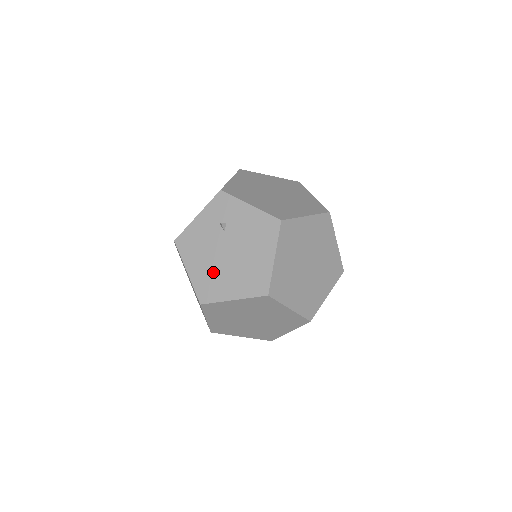
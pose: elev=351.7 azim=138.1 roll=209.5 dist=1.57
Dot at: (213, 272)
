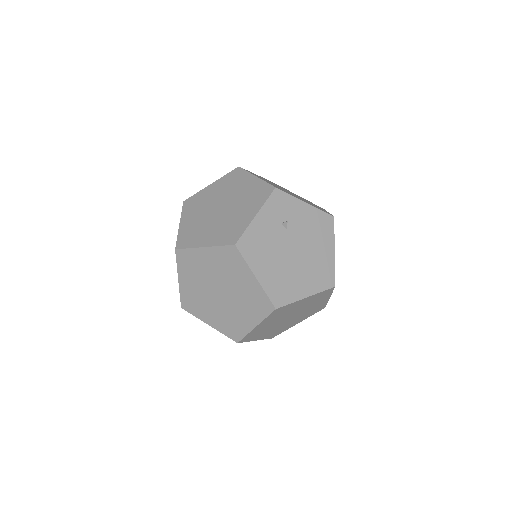
Dot at: (283, 273)
